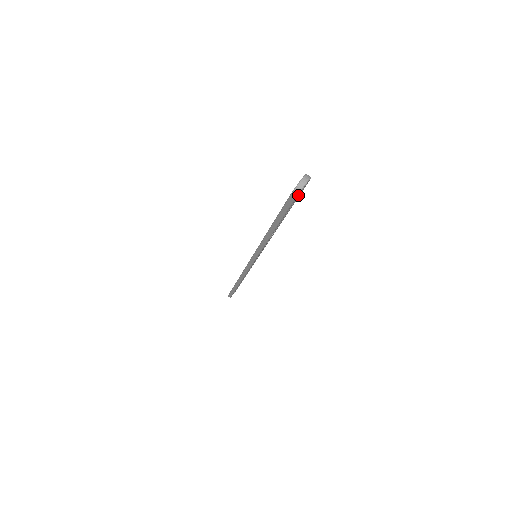
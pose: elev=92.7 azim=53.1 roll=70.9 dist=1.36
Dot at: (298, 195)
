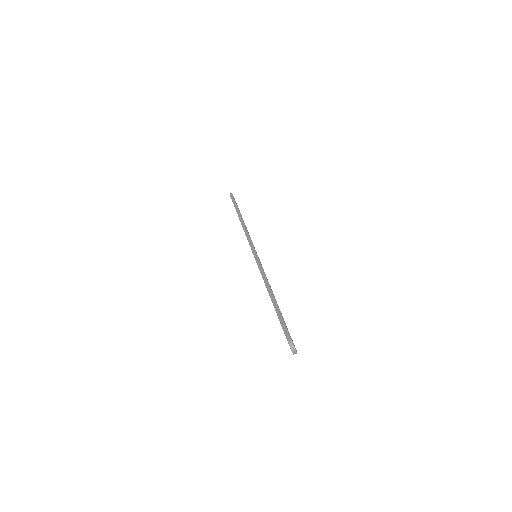
Dot at: (286, 328)
